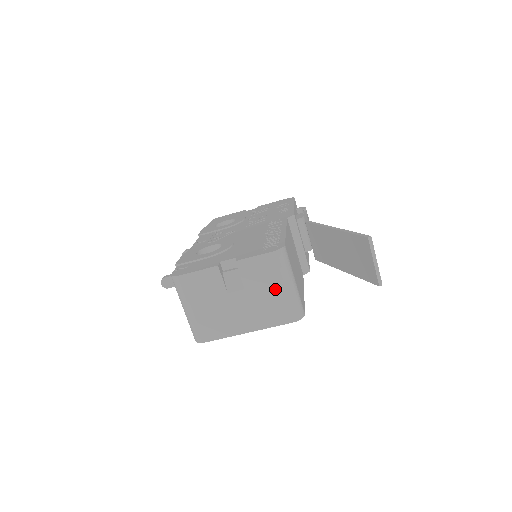
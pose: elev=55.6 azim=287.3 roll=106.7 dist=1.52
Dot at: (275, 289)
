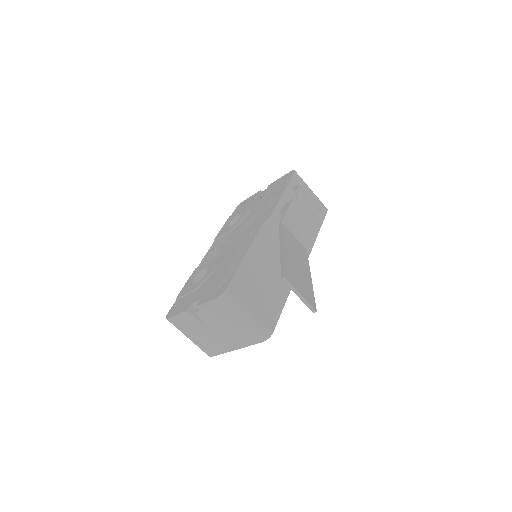
Dot at: (235, 322)
